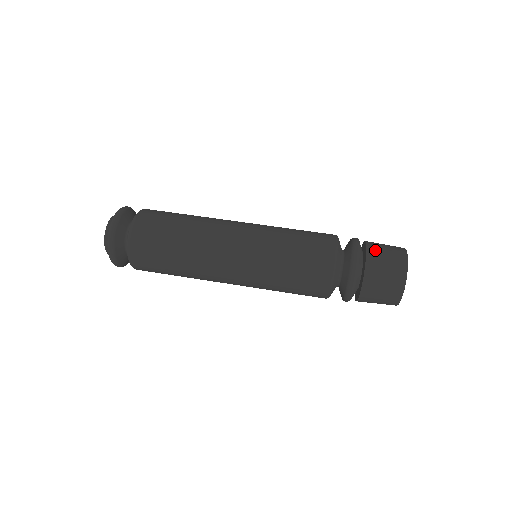
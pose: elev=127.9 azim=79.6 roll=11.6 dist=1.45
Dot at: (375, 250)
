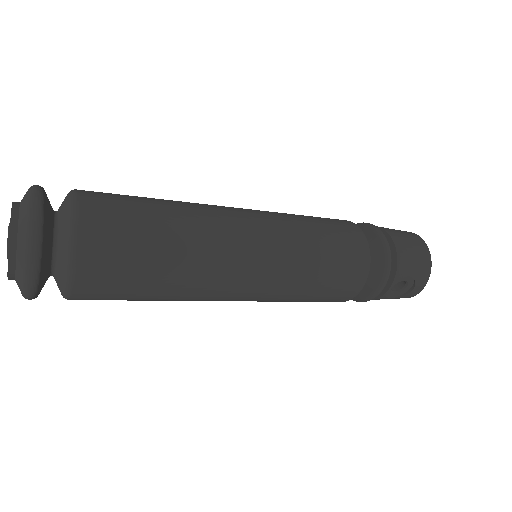
Dot at: occluded
